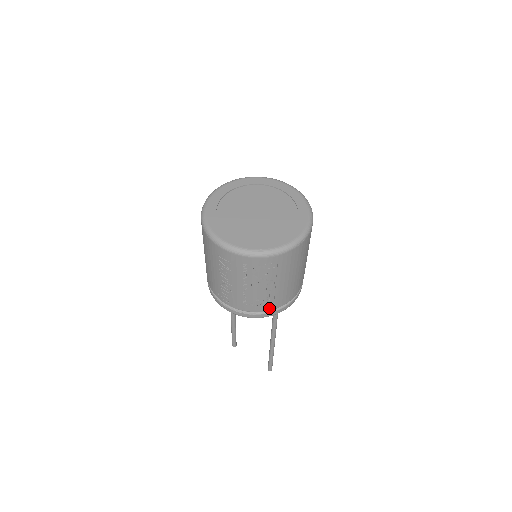
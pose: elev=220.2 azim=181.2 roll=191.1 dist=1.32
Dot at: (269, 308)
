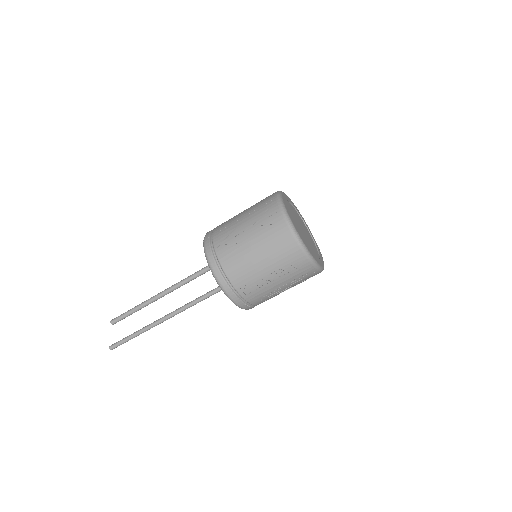
Dot at: occluded
